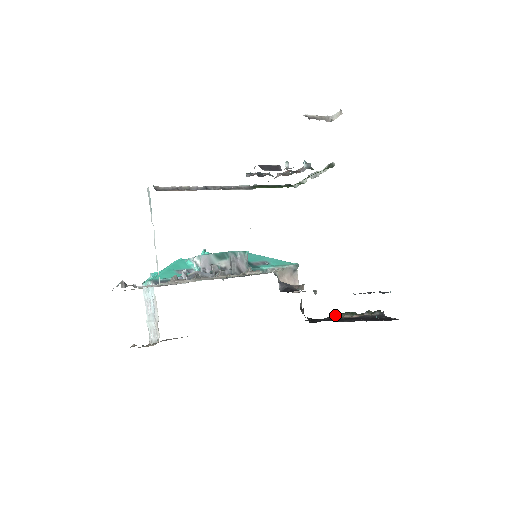
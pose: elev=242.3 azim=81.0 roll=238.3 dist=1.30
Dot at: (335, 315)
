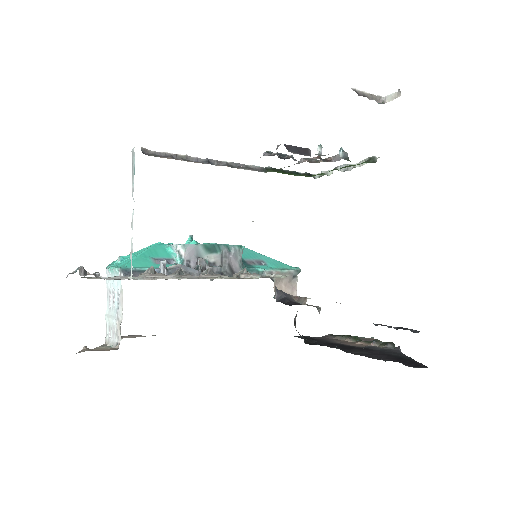
Dot at: (333, 336)
